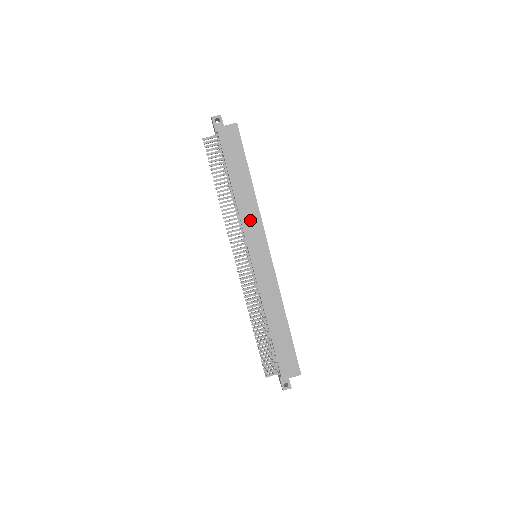
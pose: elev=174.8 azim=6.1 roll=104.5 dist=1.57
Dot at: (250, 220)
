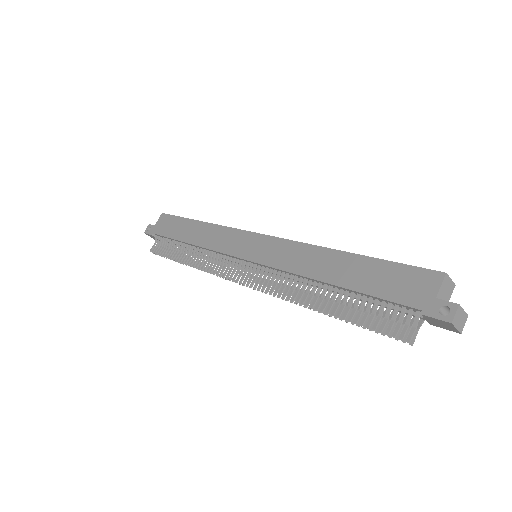
Dot at: (219, 240)
